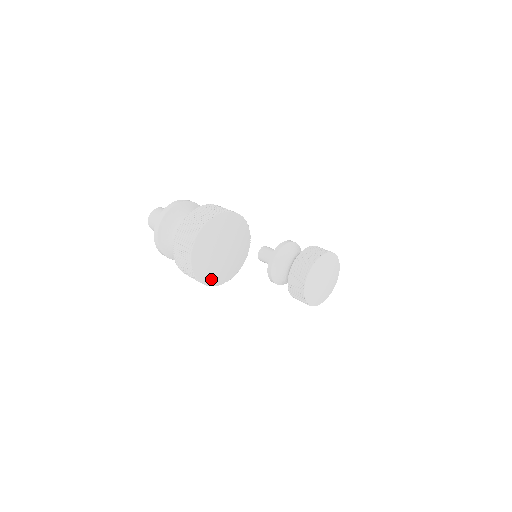
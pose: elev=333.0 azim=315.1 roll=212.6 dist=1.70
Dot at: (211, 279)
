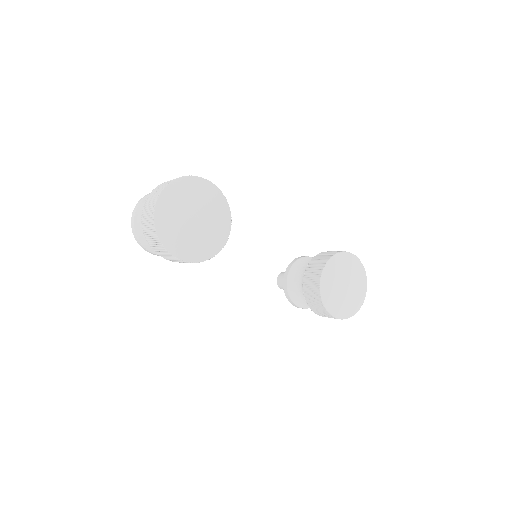
Dot at: (184, 252)
